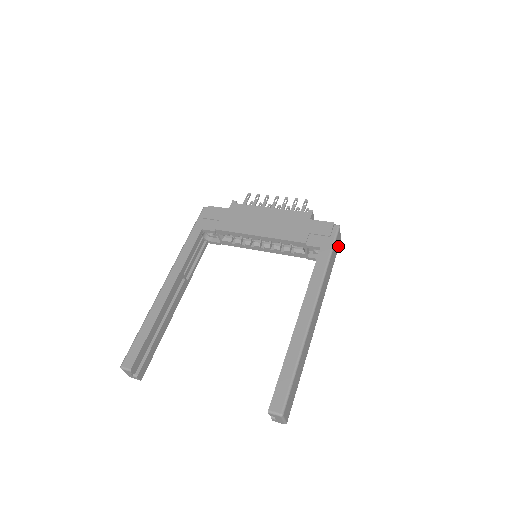
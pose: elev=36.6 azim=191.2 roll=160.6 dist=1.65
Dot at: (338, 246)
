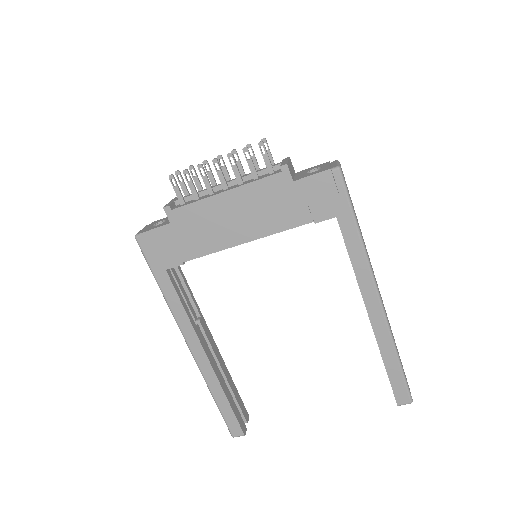
Dot at: (344, 177)
